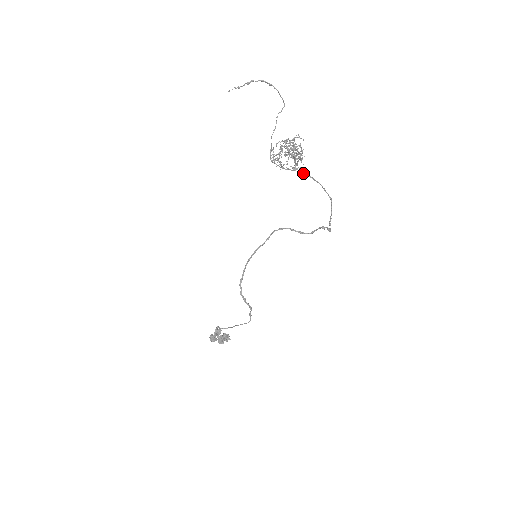
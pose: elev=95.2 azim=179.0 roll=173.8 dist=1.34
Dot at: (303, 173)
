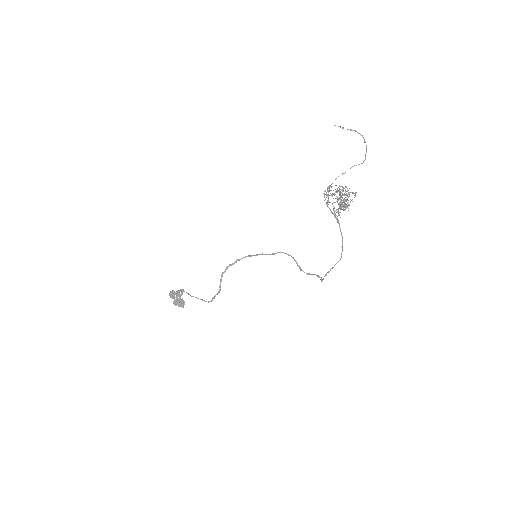
Dot at: (337, 222)
